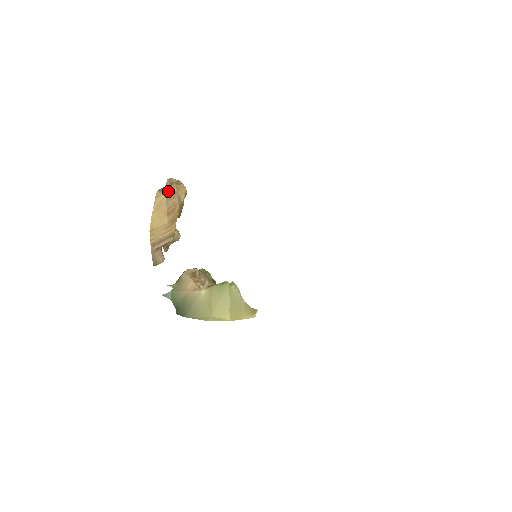
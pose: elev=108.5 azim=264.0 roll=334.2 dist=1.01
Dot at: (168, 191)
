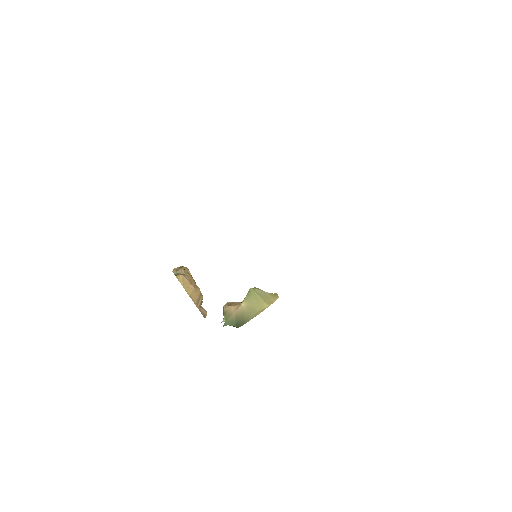
Dot at: (180, 273)
